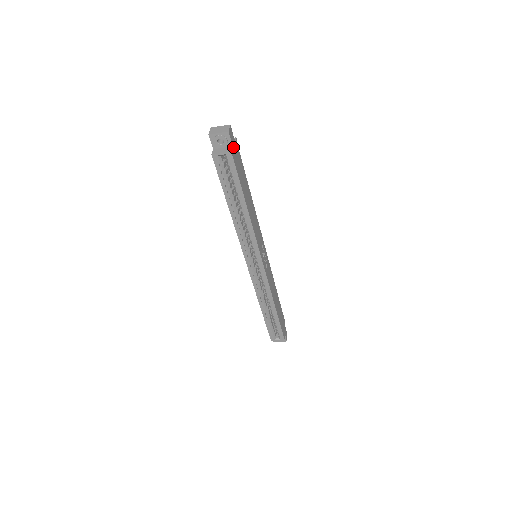
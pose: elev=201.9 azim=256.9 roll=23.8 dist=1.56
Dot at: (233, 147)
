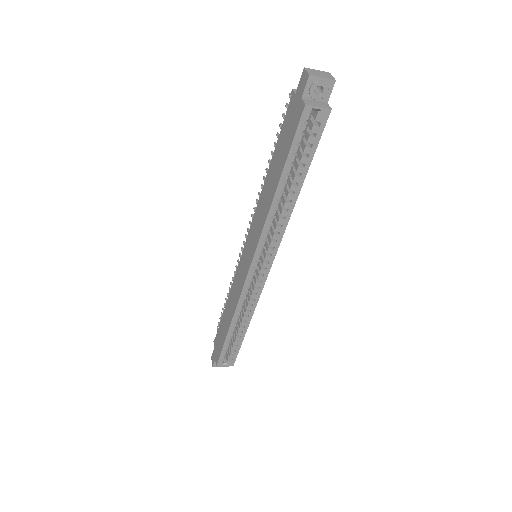
Dot at: (325, 104)
